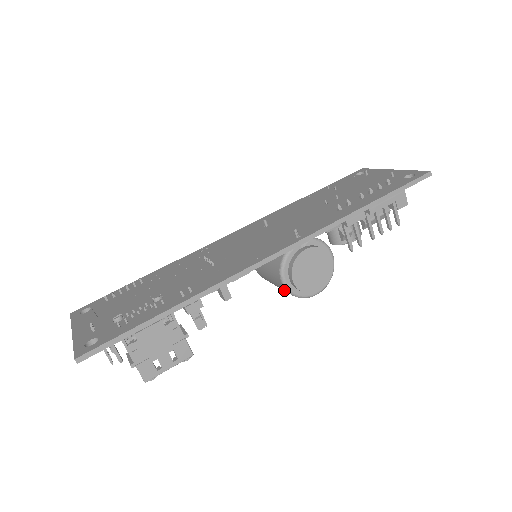
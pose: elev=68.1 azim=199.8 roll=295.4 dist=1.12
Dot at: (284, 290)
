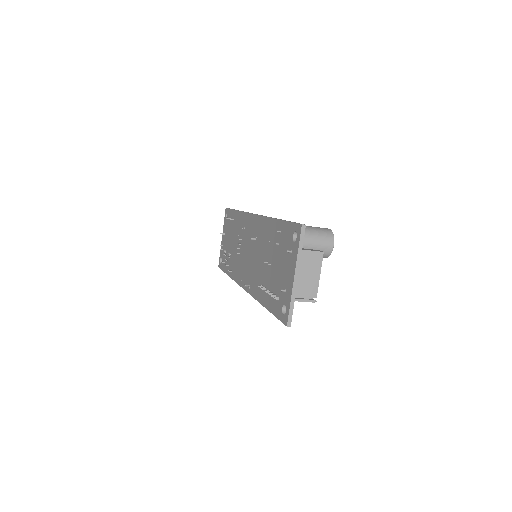
Dot at: occluded
